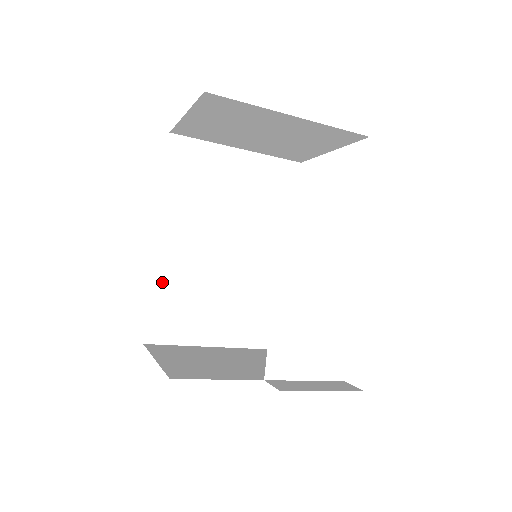
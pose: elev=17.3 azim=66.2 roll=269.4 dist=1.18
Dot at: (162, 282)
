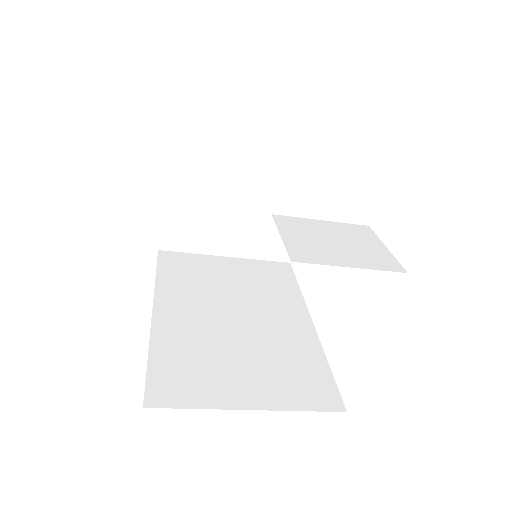
Dot at: (163, 346)
